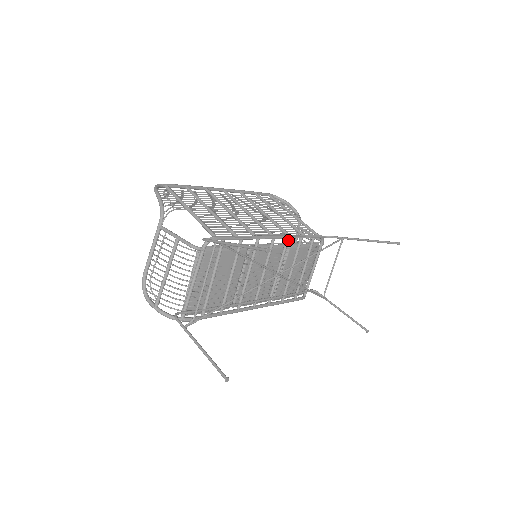
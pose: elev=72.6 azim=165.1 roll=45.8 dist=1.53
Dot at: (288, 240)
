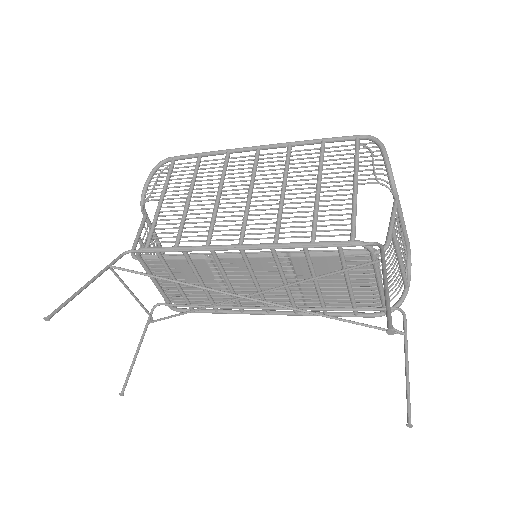
Dot at: (272, 250)
